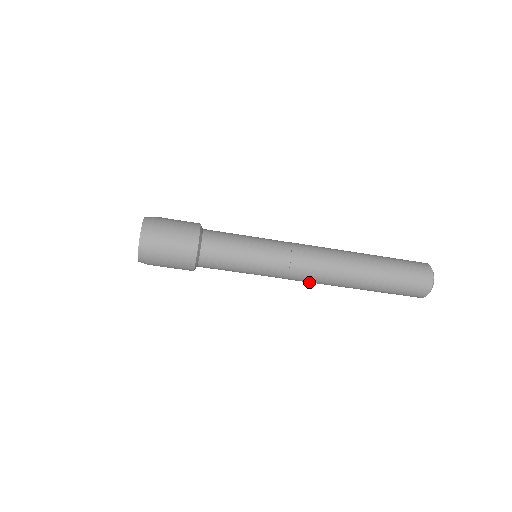
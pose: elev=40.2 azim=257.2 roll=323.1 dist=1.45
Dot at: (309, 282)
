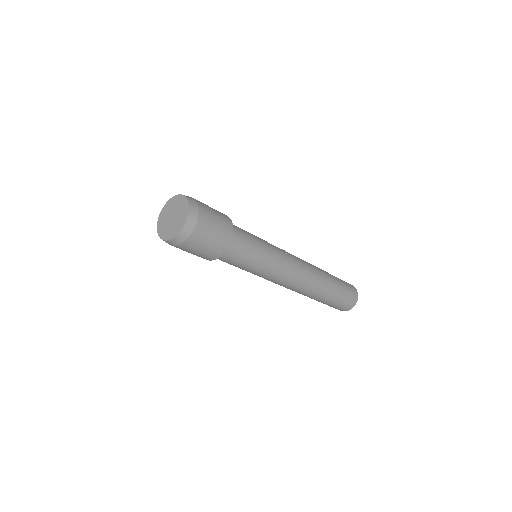
Dot at: (283, 286)
